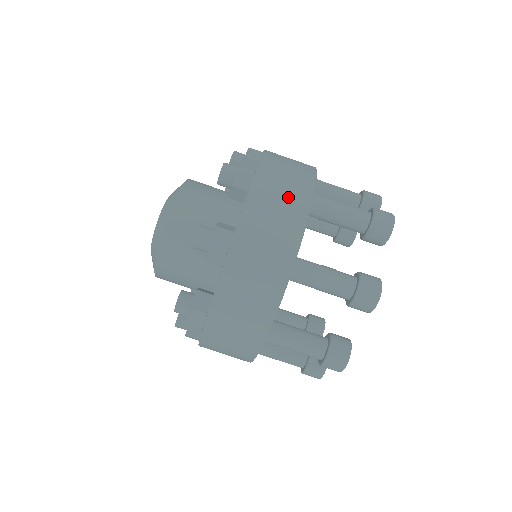
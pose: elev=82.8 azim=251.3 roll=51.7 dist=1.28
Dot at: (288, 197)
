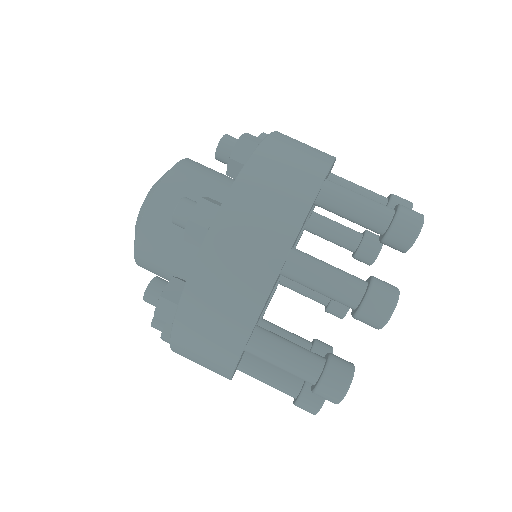
Dot at: (293, 175)
